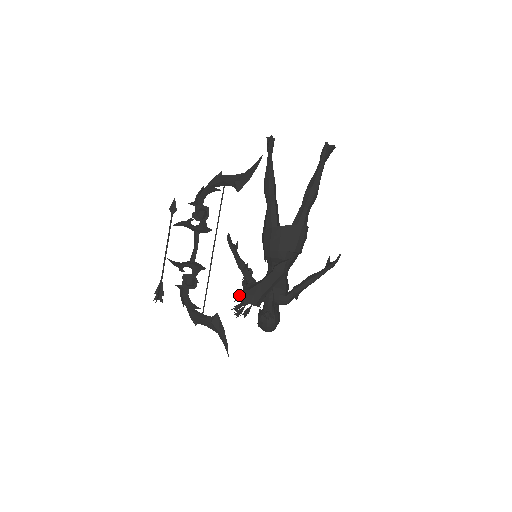
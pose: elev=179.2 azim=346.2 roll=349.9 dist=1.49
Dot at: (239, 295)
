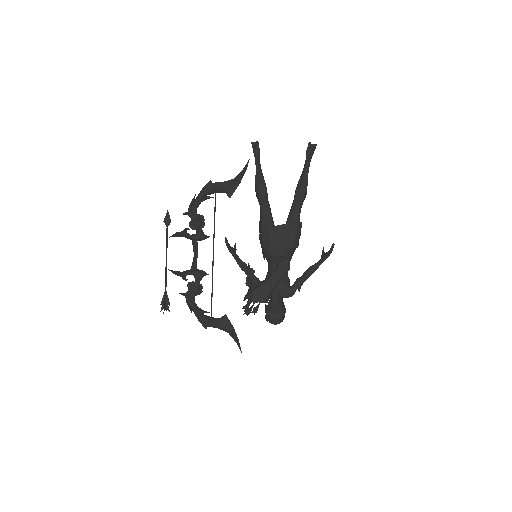
Dot at: (247, 295)
